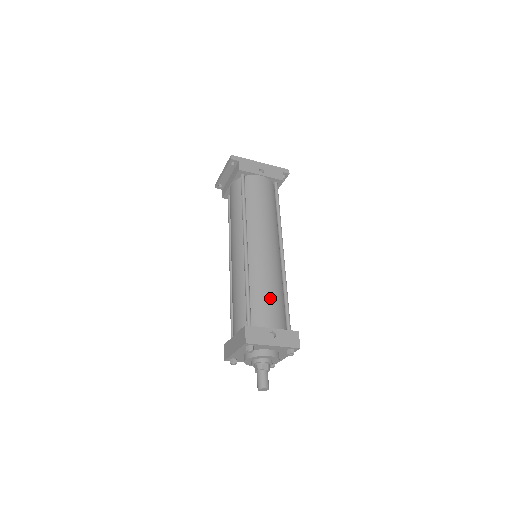
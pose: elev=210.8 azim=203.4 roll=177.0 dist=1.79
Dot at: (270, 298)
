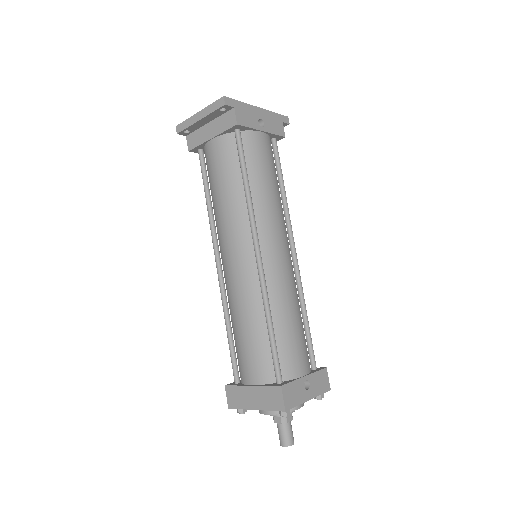
Dot at: (297, 332)
